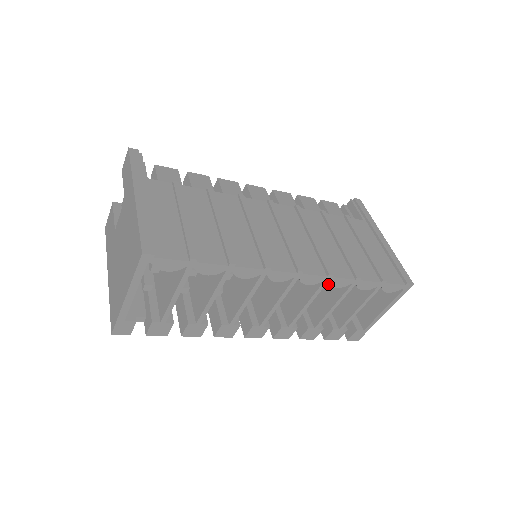
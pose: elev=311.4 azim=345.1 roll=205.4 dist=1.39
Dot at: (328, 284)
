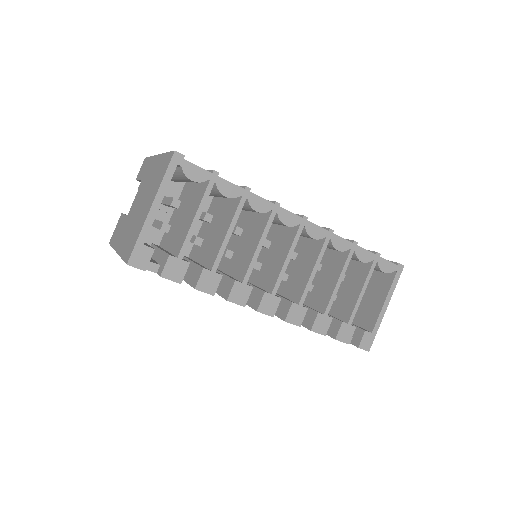
Dot at: (328, 270)
